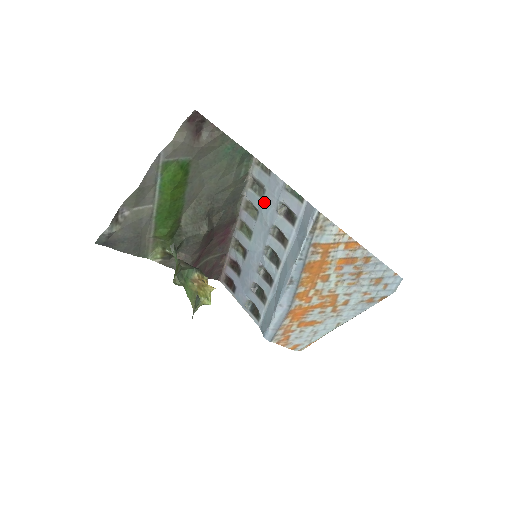
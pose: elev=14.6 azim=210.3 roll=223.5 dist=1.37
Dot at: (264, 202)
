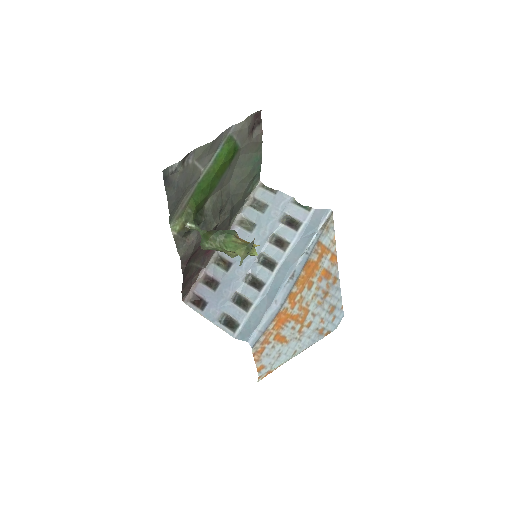
Dot at: (265, 215)
